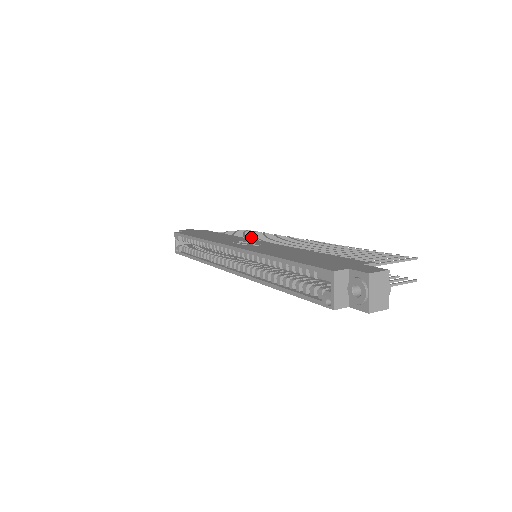
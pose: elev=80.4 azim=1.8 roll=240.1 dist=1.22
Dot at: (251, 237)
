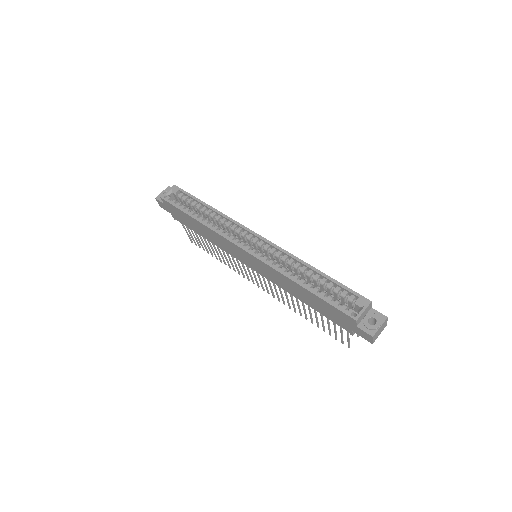
Dot at: occluded
